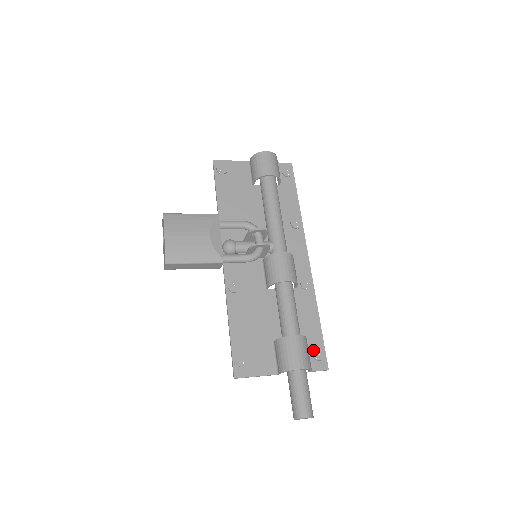
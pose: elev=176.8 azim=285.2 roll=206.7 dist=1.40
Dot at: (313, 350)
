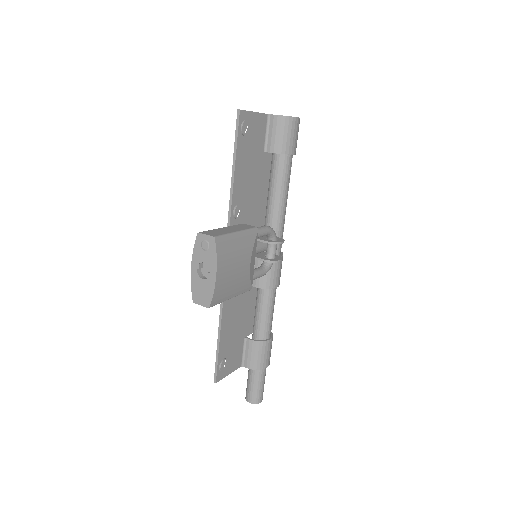
Dot at: occluded
